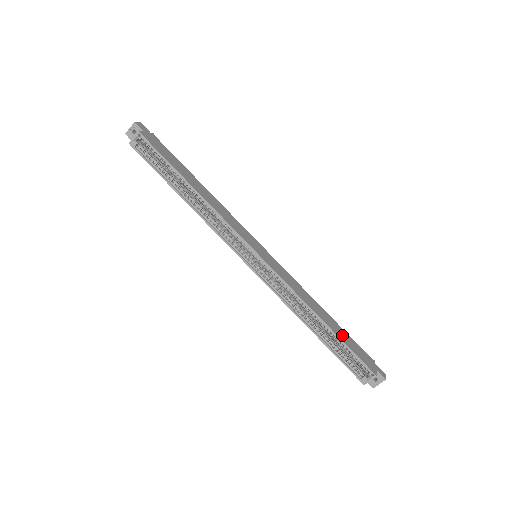
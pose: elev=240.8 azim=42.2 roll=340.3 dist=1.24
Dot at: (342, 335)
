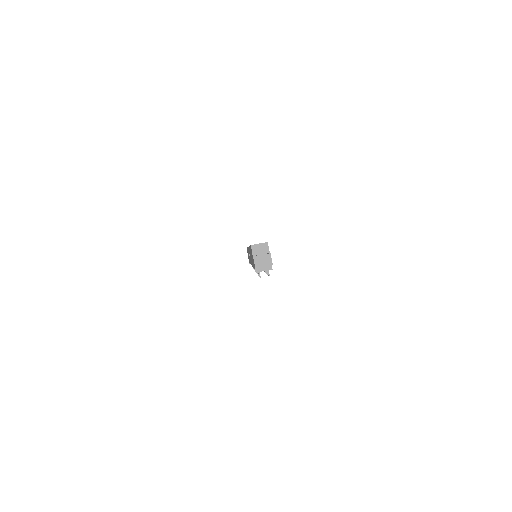
Dot at: occluded
